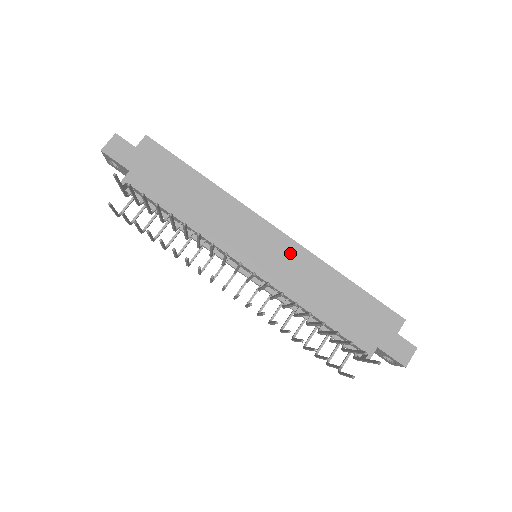
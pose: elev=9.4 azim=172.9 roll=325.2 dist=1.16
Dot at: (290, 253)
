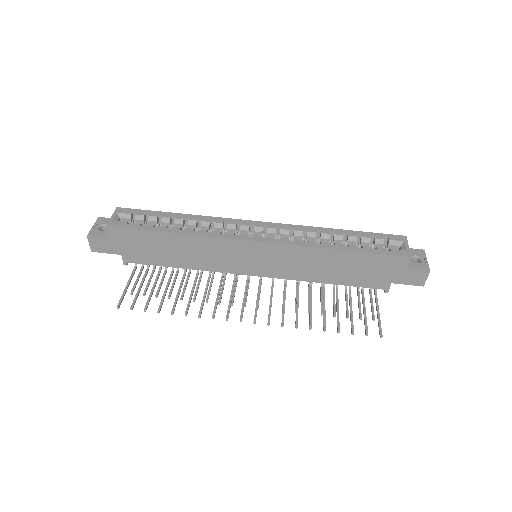
Dot at: (280, 253)
